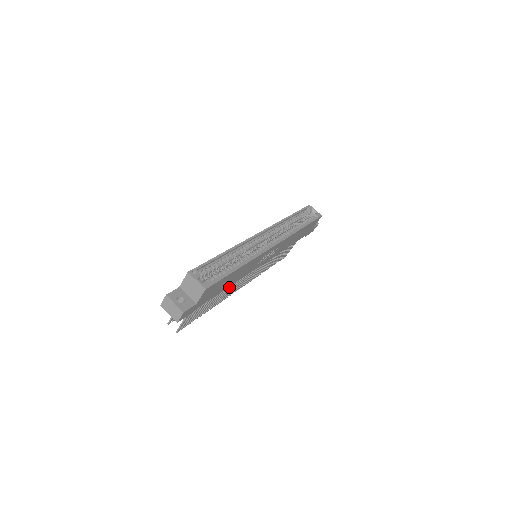
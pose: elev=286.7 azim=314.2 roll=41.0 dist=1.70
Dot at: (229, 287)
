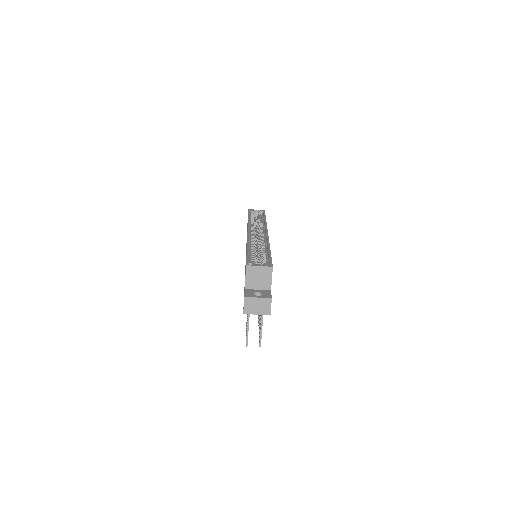
Dot at: occluded
